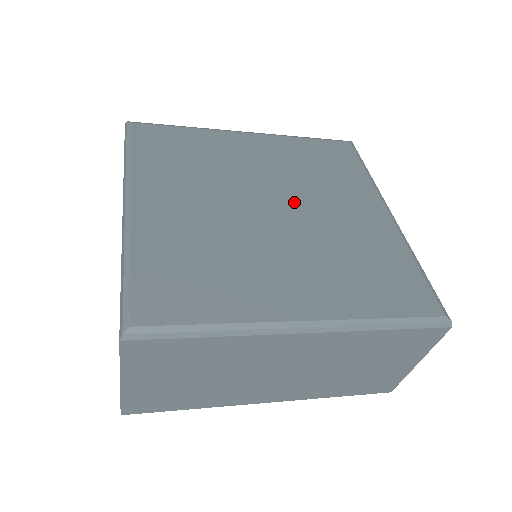
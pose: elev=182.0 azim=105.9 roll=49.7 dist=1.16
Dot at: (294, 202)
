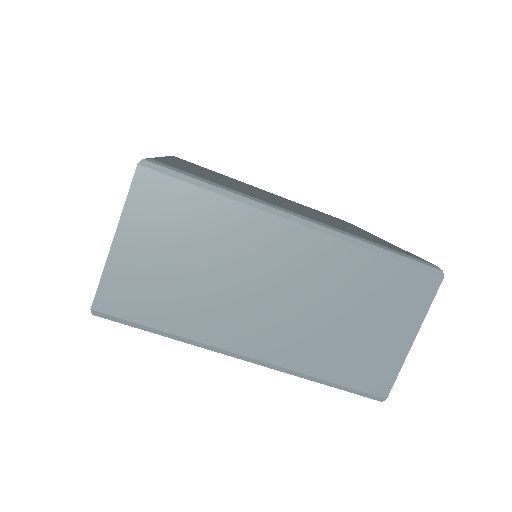
Dot at: occluded
